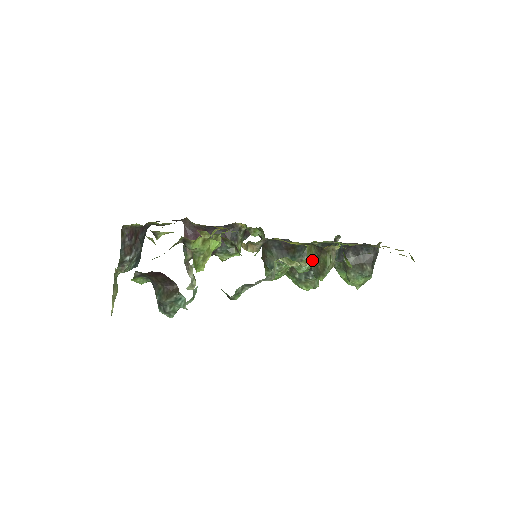
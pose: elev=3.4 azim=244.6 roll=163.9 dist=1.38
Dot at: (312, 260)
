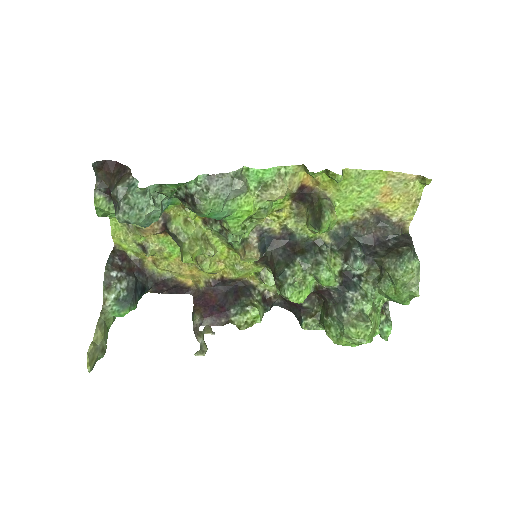
Dot at: (311, 221)
